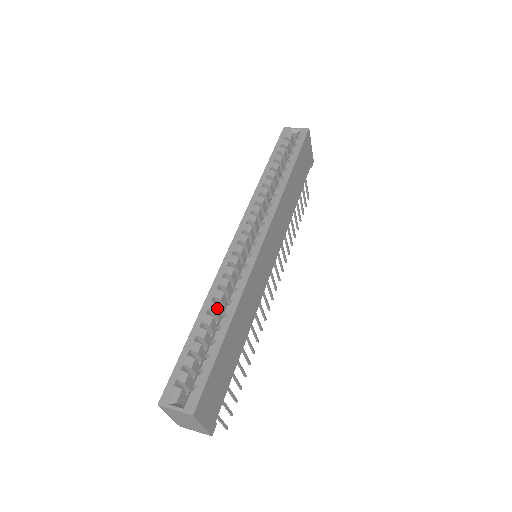
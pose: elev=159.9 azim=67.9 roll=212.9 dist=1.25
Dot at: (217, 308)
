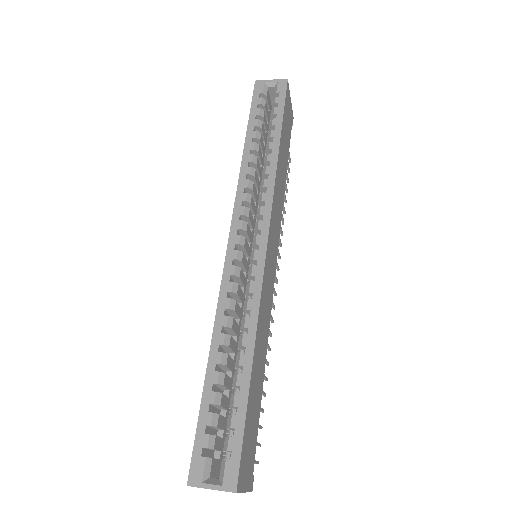
Dot at: (230, 340)
